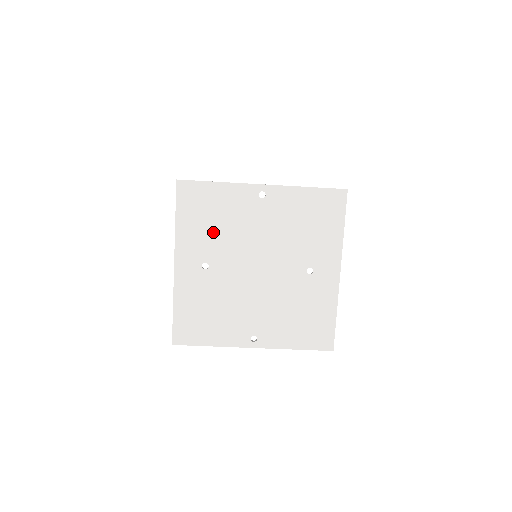
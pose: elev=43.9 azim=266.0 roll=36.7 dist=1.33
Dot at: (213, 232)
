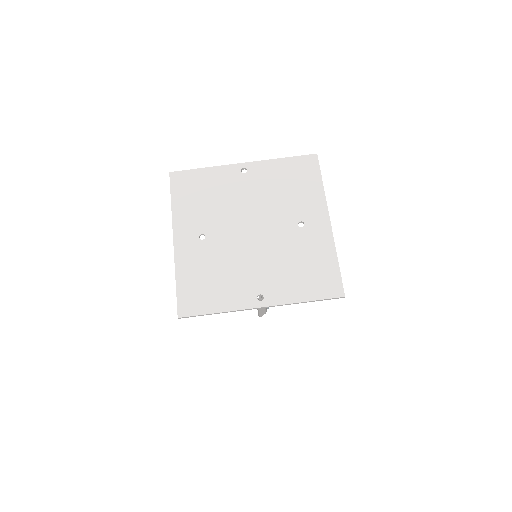
Dot at: (206, 207)
